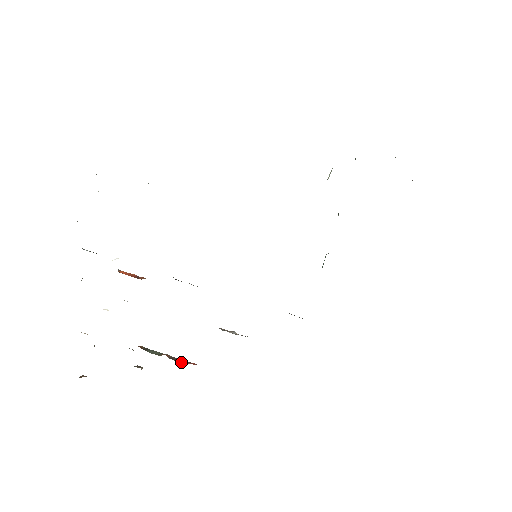
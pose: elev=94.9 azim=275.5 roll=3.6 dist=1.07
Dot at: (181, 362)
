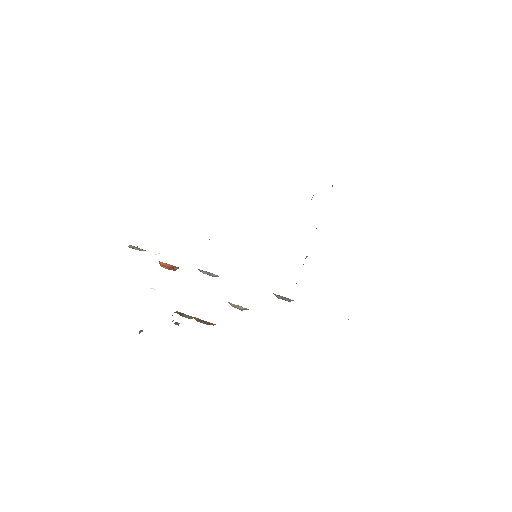
Dot at: (205, 323)
